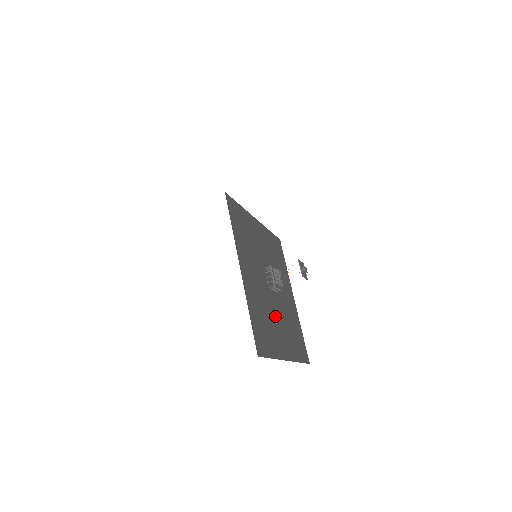
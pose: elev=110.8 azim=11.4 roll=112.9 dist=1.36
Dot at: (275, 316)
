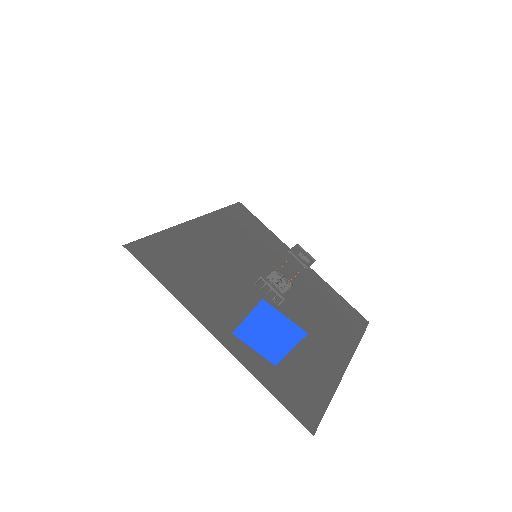
Dot at: (238, 299)
